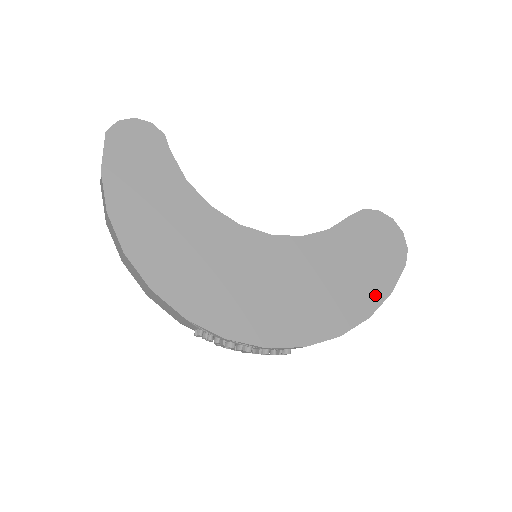
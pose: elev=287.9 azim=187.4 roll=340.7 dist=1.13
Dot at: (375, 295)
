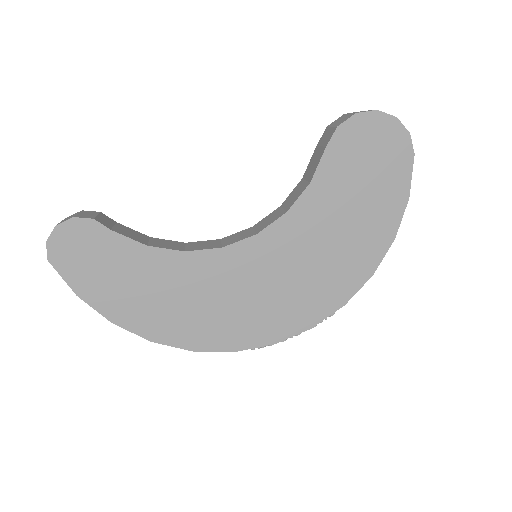
Dot at: (392, 213)
